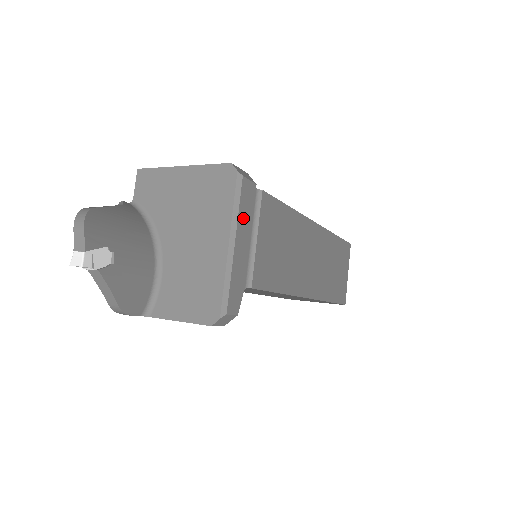
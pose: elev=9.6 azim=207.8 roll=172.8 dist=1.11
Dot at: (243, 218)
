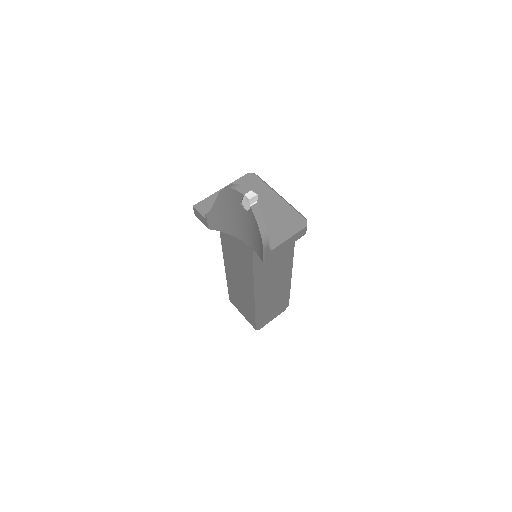
Dot at: occluded
